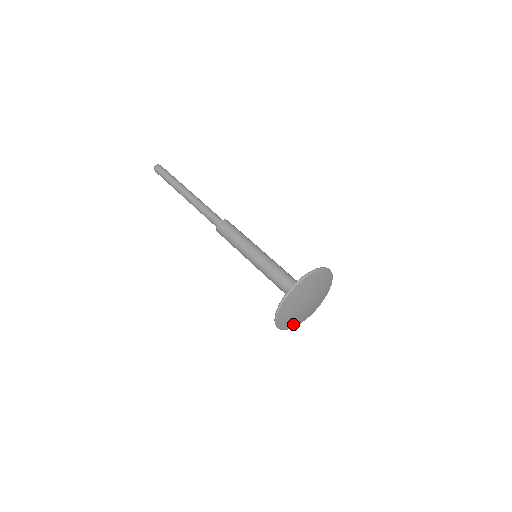
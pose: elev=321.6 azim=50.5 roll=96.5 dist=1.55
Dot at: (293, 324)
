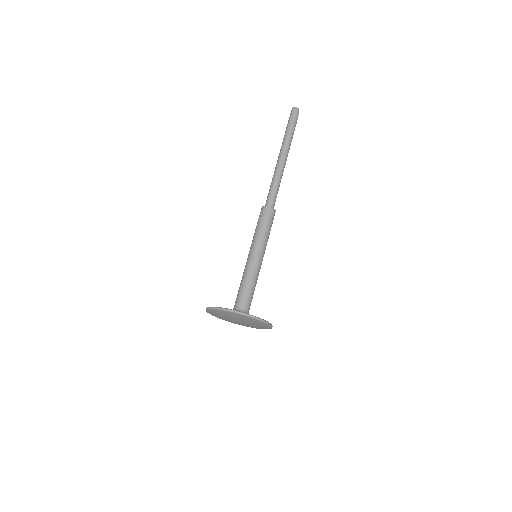
Dot at: occluded
